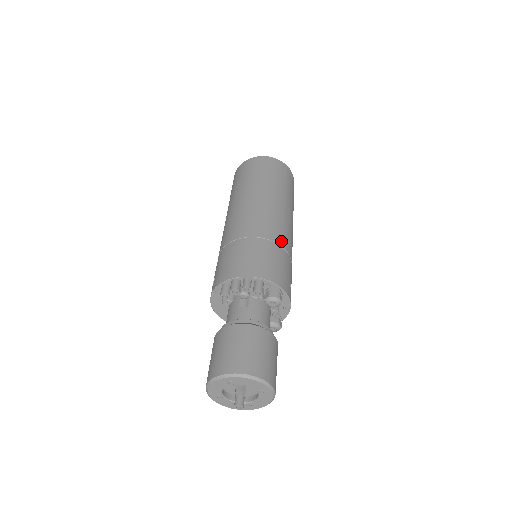
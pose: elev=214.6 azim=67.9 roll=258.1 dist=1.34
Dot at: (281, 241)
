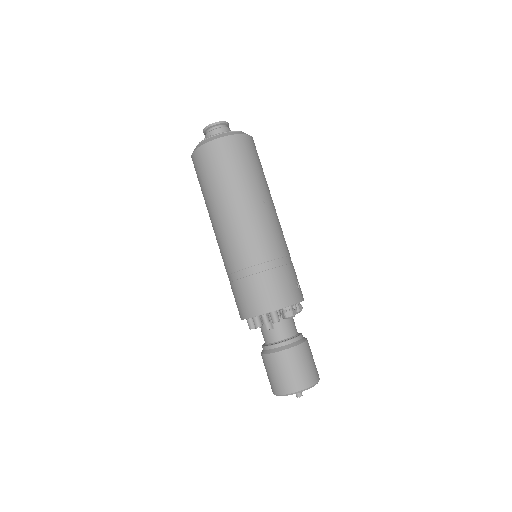
Dot at: (272, 253)
